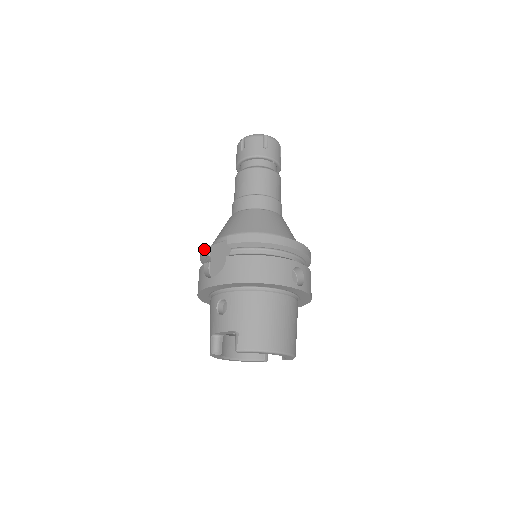
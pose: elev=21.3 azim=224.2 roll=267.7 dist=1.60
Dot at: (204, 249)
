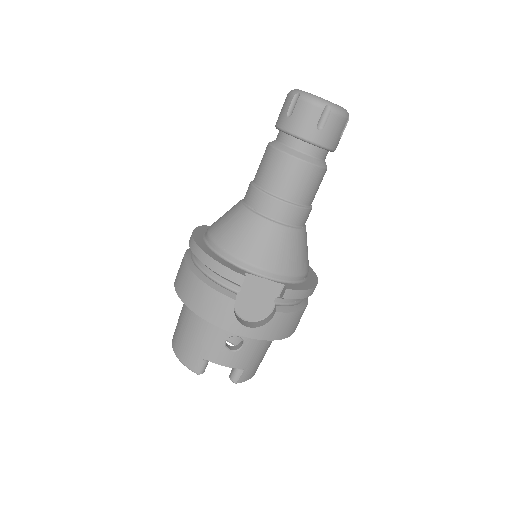
Dot at: (242, 282)
